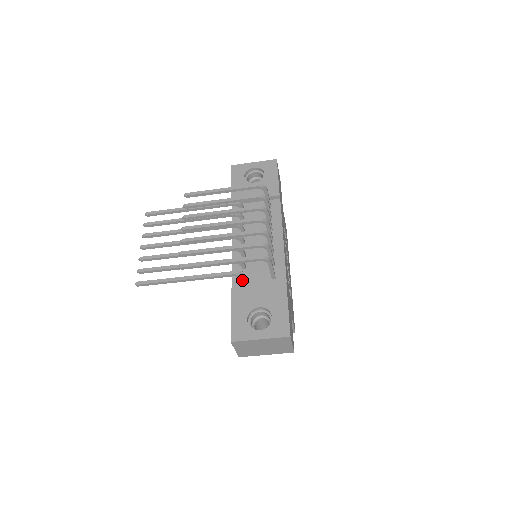
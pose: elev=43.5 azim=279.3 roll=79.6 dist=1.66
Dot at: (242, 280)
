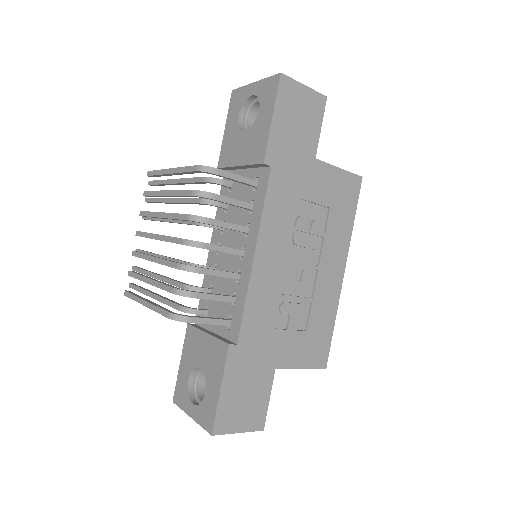
Dot at: (200, 314)
